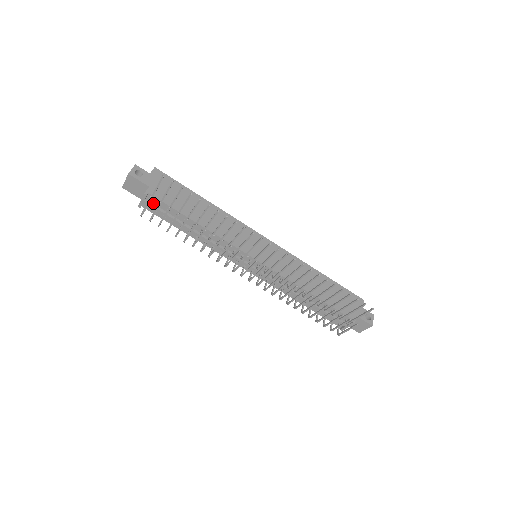
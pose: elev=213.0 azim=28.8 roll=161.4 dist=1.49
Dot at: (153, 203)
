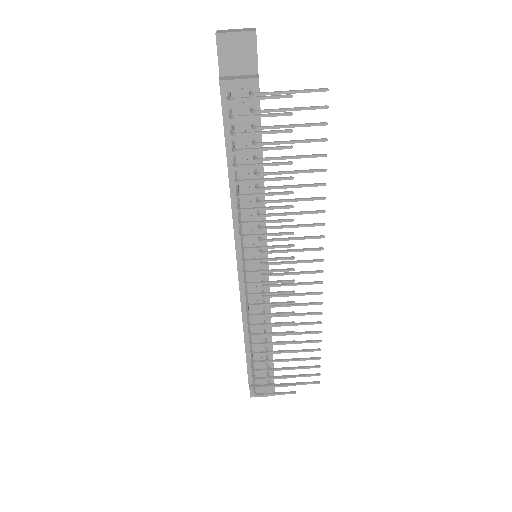
Dot at: occluded
